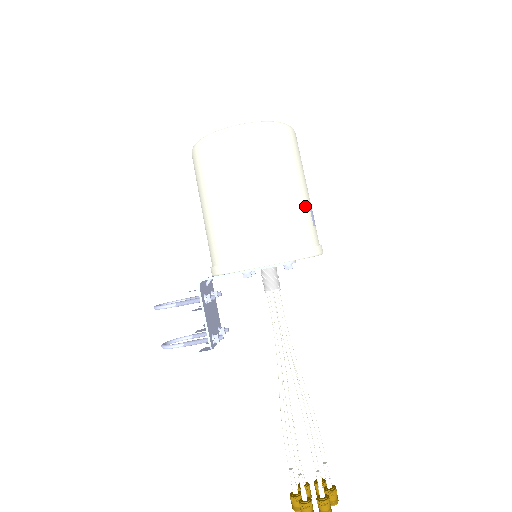
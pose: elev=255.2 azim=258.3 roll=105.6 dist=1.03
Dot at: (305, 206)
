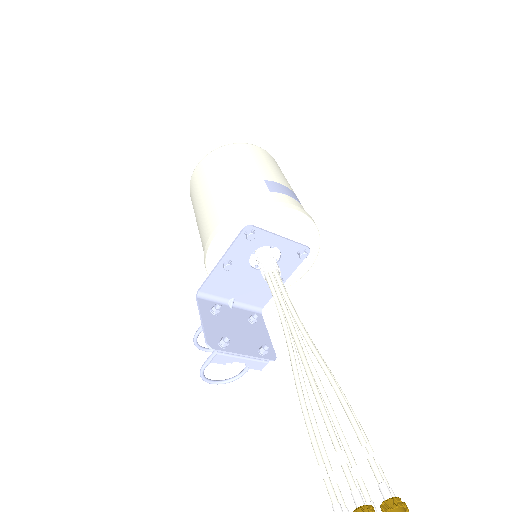
Dot at: (255, 181)
